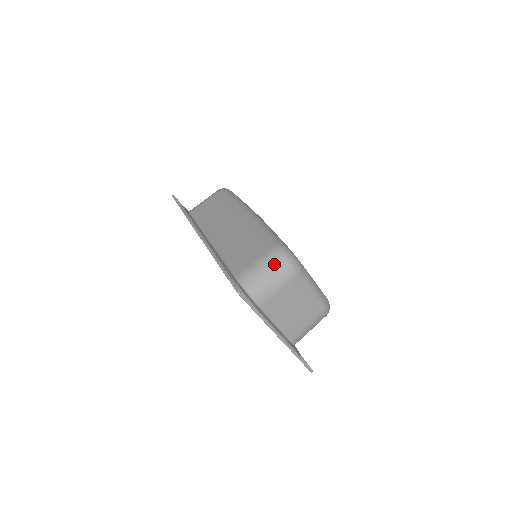
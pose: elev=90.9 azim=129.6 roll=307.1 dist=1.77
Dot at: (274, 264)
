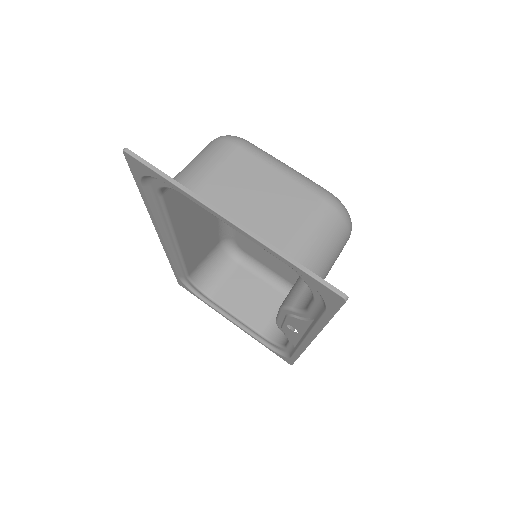
Dot at: (204, 149)
